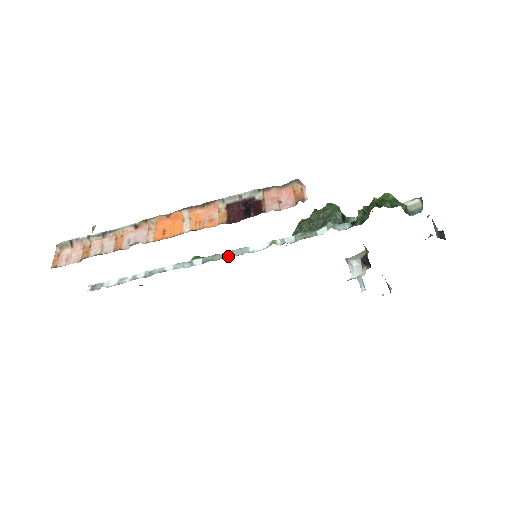
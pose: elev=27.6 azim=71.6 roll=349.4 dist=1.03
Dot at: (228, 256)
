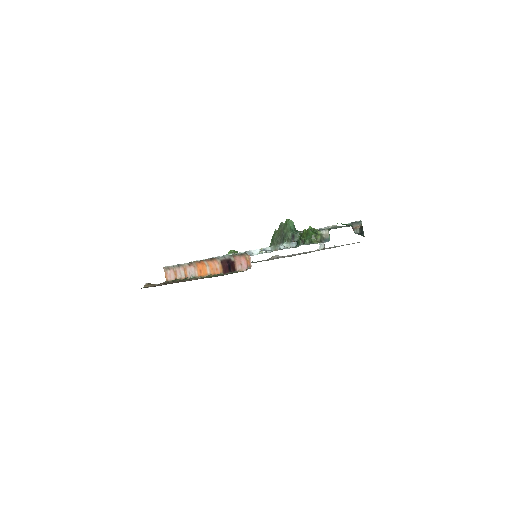
Dot at: occluded
